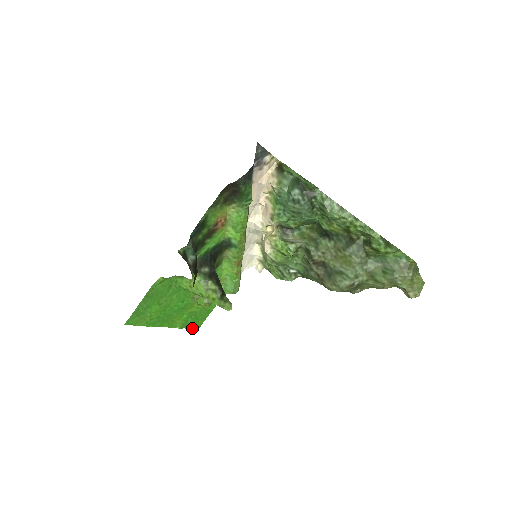
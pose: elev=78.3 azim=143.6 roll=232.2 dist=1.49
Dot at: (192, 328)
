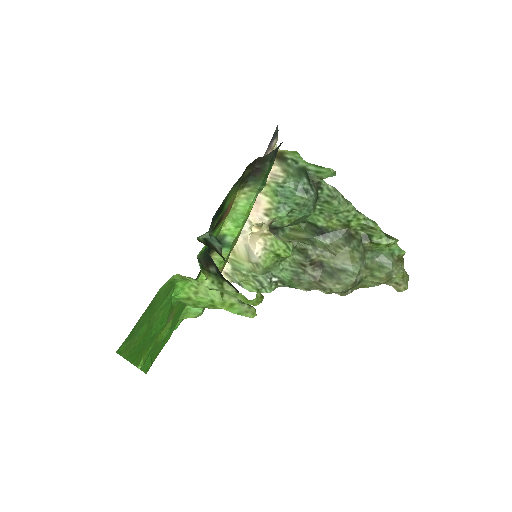
Dot at: (144, 370)
